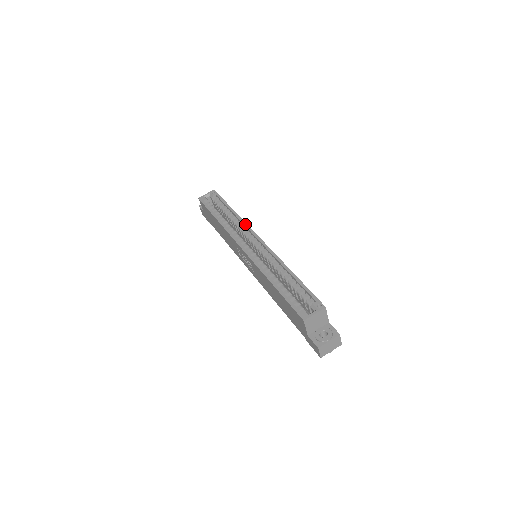
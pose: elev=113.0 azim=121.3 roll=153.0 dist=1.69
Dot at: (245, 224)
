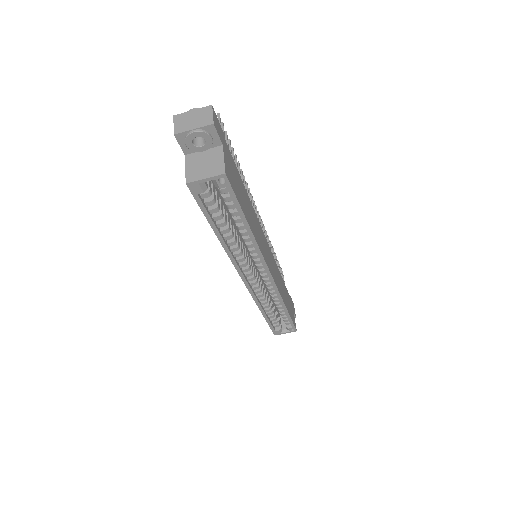
Dot at: (260, 257)
